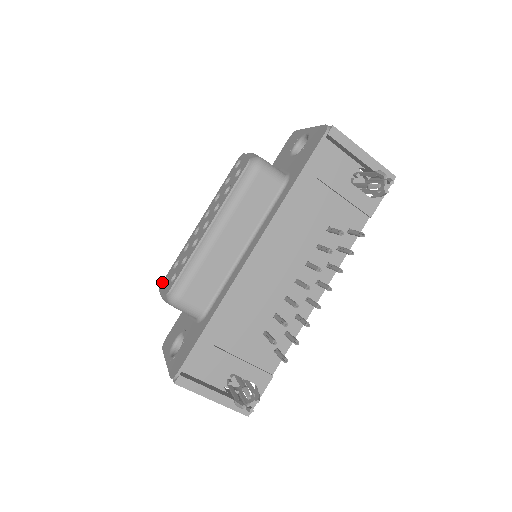
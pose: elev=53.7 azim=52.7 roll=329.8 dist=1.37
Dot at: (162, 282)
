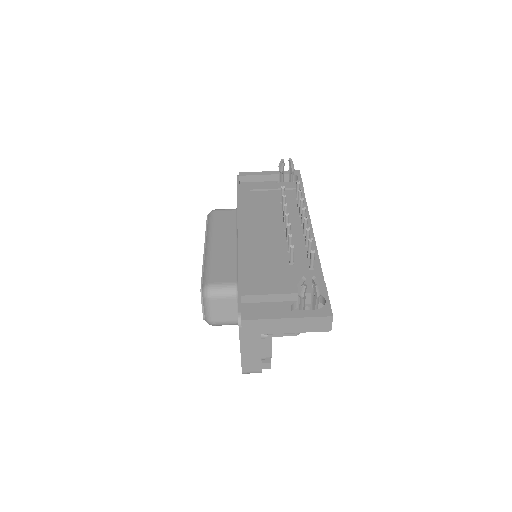
Dot at: occluded
